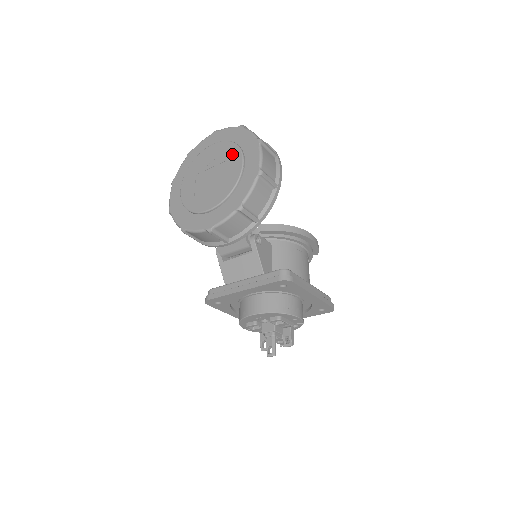
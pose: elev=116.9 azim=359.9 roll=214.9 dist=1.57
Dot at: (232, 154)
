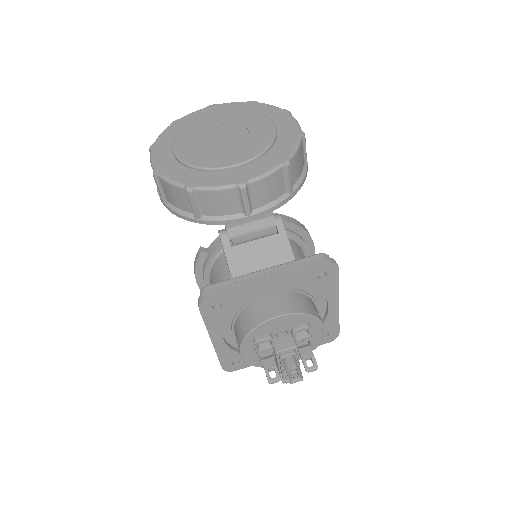
Dot at: (253, 119)
